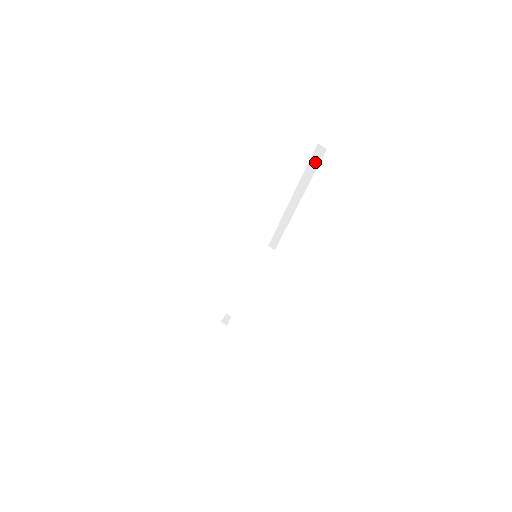
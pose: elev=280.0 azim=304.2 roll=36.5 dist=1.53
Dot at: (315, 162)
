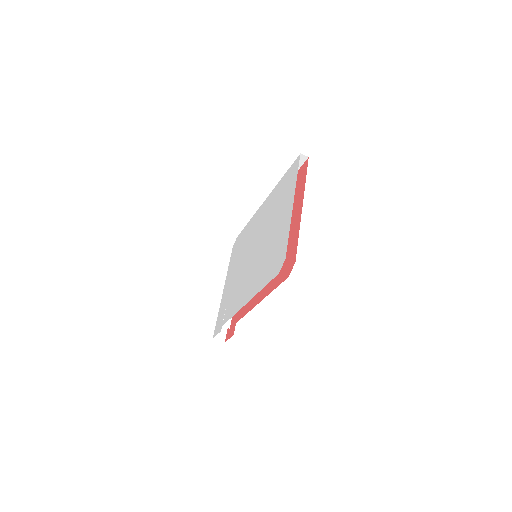
Dot at: occluded
